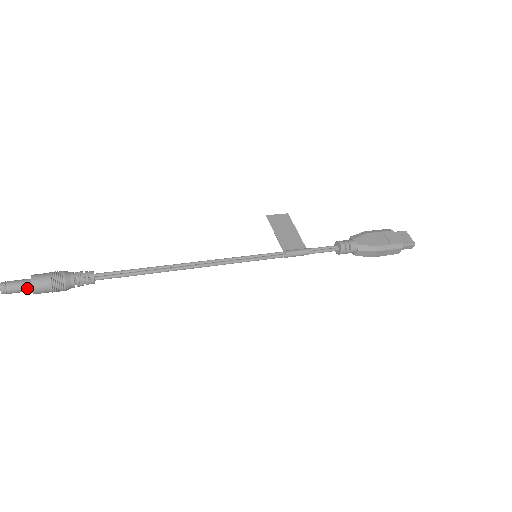
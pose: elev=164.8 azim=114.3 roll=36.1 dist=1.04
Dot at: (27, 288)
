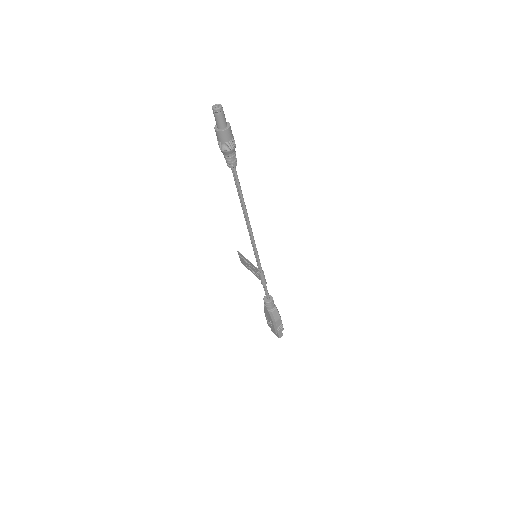
Dot at: (226, 124)
